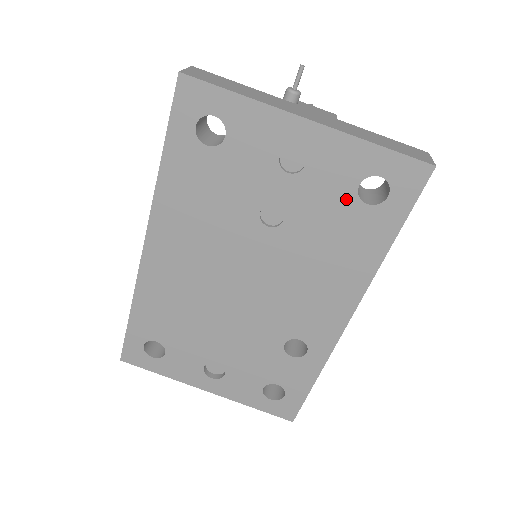
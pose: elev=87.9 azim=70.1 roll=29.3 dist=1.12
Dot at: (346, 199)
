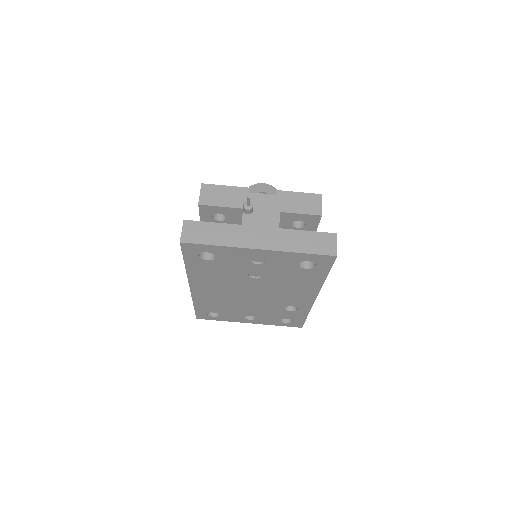
Dot at: (293, 268)
